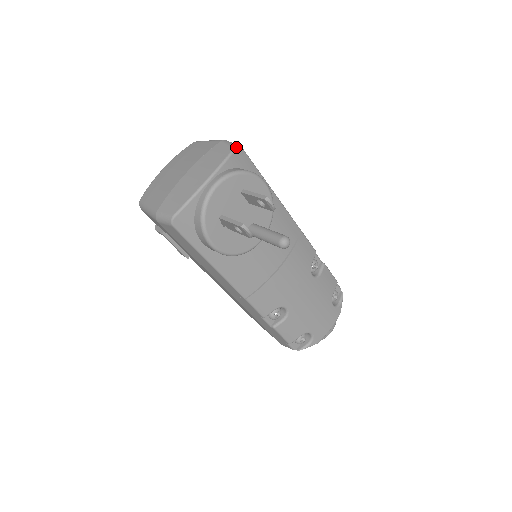
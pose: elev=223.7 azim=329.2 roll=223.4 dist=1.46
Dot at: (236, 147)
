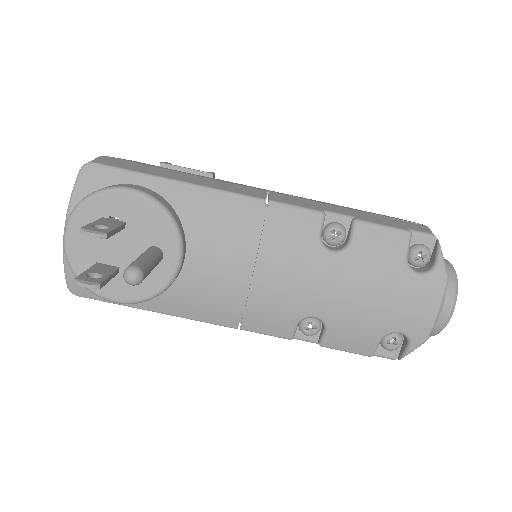
Dot at: (81, 168)
